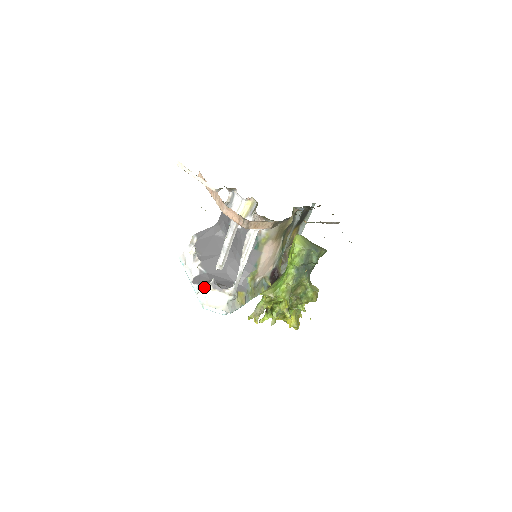
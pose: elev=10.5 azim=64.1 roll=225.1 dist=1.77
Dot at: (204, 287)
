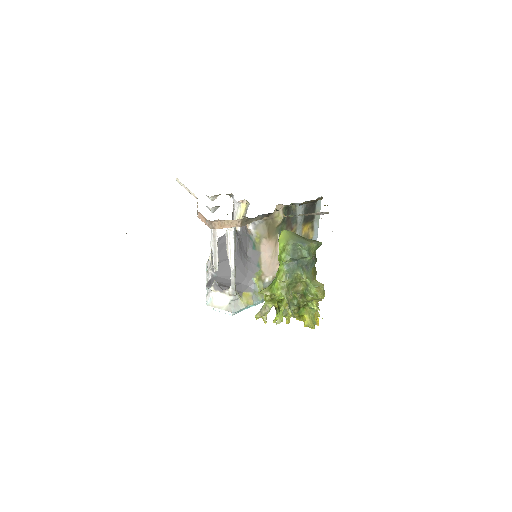
Dot at: (210, 289)
